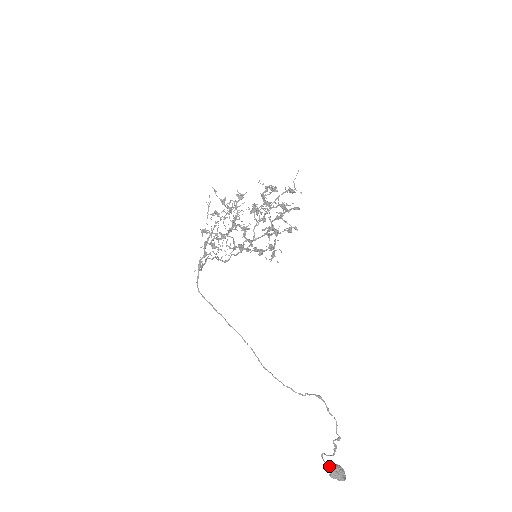
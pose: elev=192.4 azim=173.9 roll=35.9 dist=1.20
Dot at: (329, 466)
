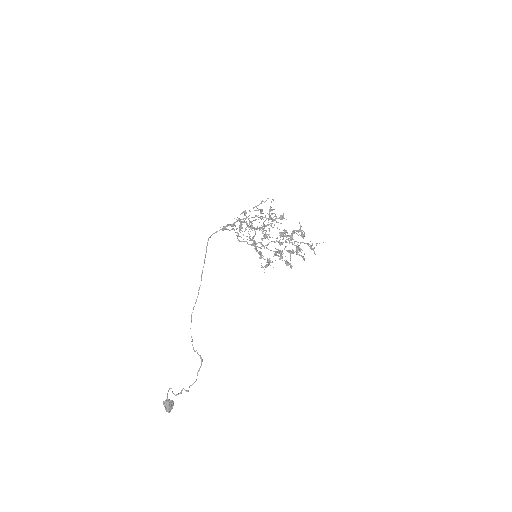
Dot at: occluded
